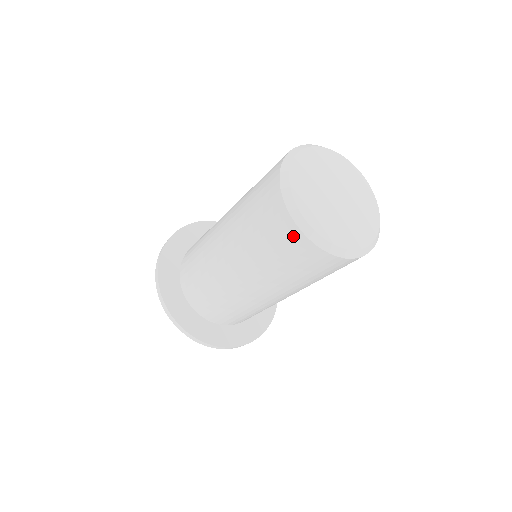
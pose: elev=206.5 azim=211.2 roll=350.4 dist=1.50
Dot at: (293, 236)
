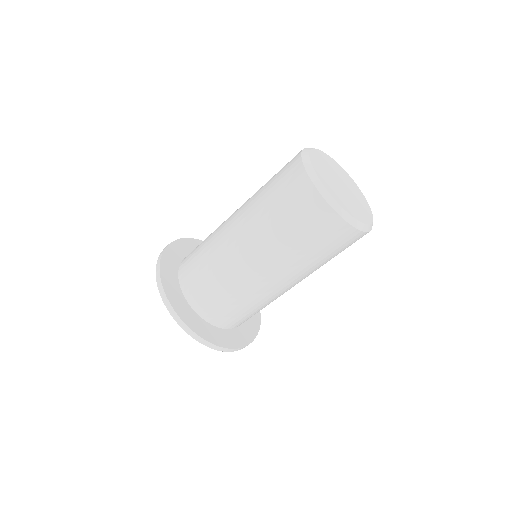
Dot at: (334, 224)
